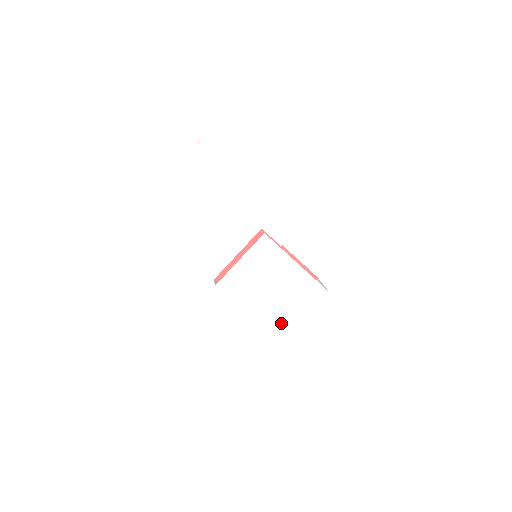
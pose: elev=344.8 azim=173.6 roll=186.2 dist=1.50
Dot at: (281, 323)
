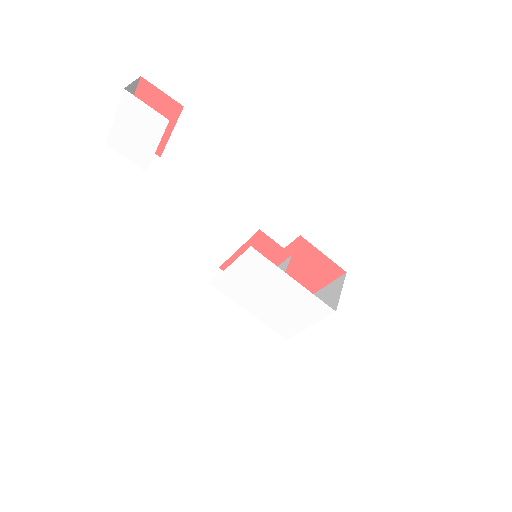
Dot at: (284, 325)
